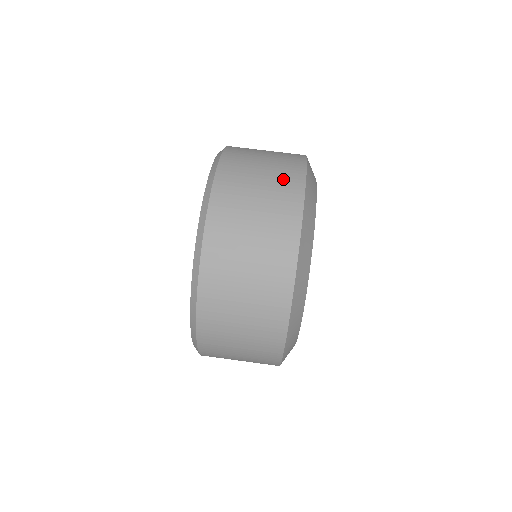
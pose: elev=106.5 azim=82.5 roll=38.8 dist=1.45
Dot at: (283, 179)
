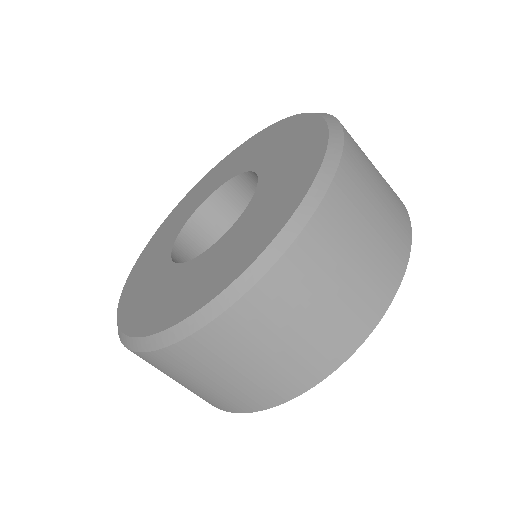
Dot at: (396, 215)
